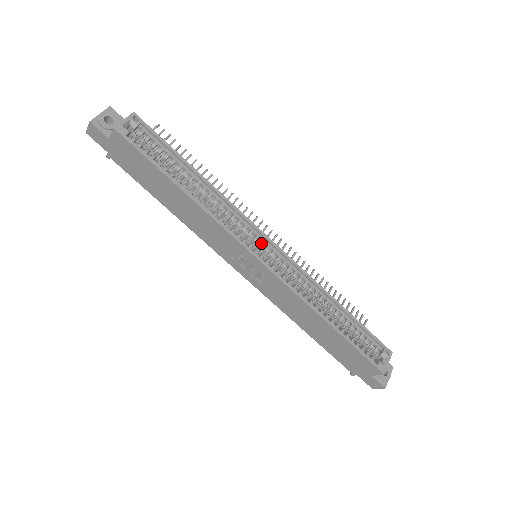
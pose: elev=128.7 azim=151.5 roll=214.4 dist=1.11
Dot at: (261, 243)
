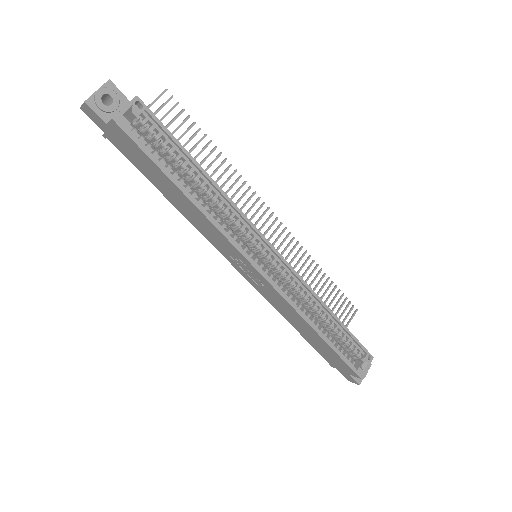
Dot at: (263, 250)
